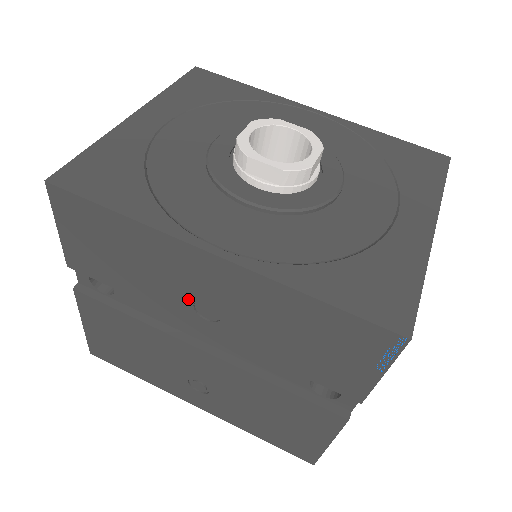
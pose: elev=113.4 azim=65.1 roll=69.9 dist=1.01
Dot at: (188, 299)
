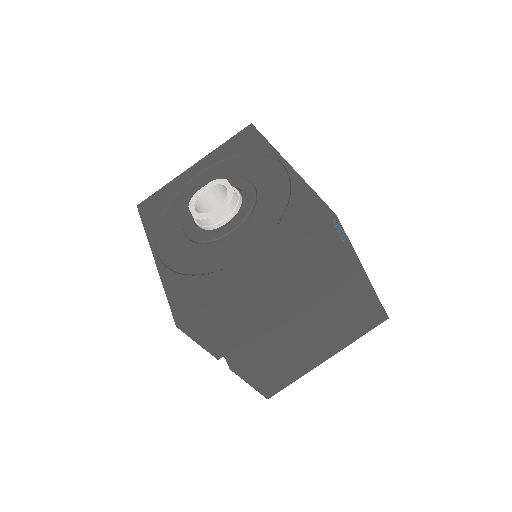
Dot at: occluded
